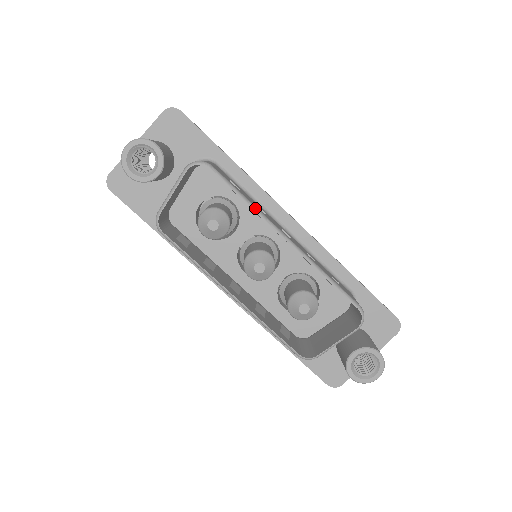
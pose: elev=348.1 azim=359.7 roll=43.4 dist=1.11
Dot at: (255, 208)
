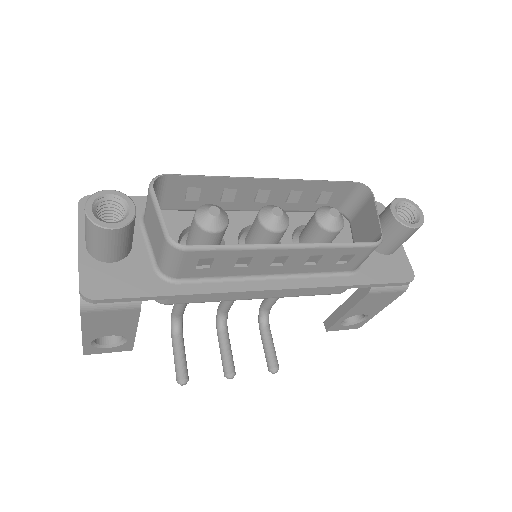
Dot at: (226, 176)
